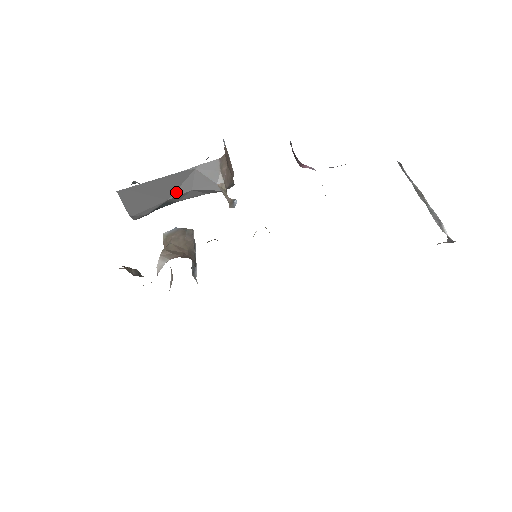
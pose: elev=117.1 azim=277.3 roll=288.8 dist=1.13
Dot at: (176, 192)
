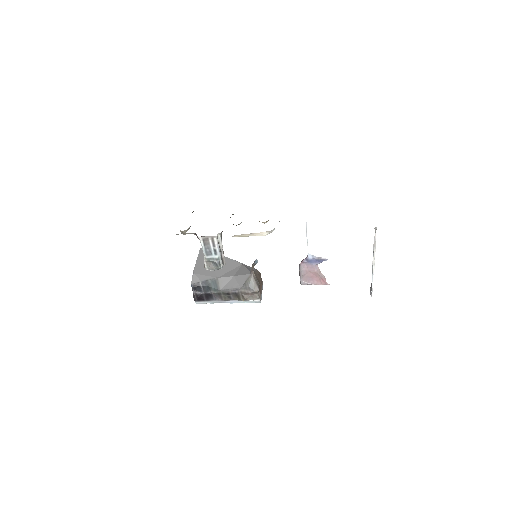
Dot at: (225, 275)
